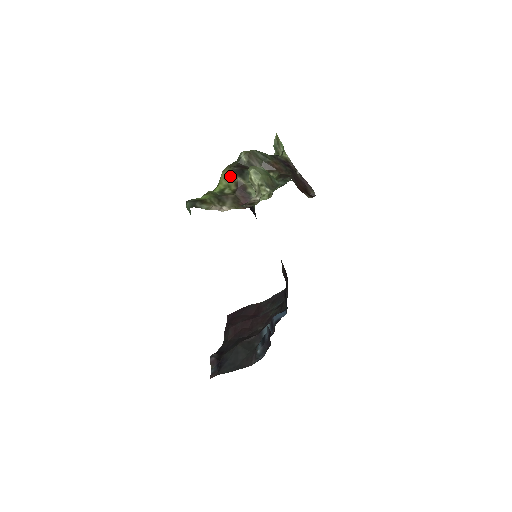
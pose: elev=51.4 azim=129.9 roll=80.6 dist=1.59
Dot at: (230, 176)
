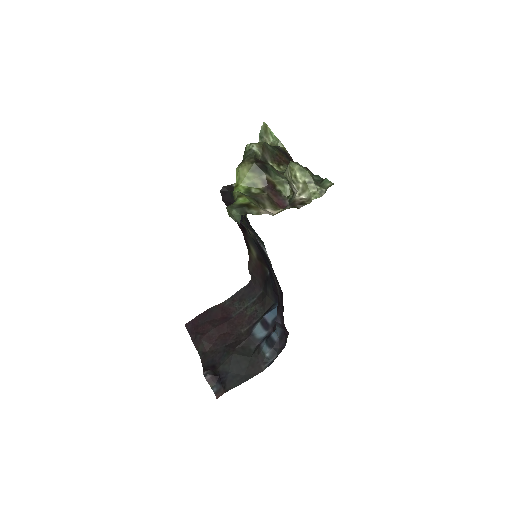
Dot at: (254, 173)
